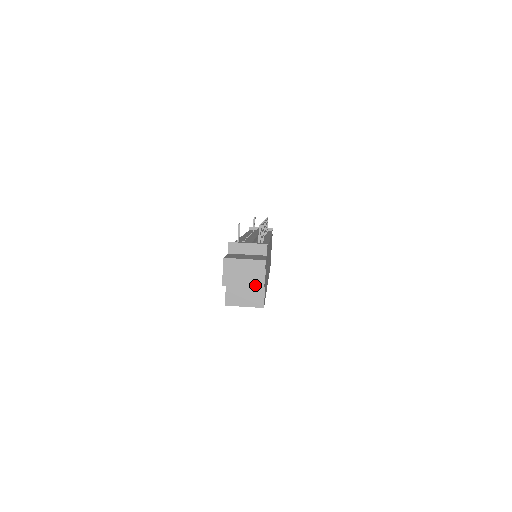
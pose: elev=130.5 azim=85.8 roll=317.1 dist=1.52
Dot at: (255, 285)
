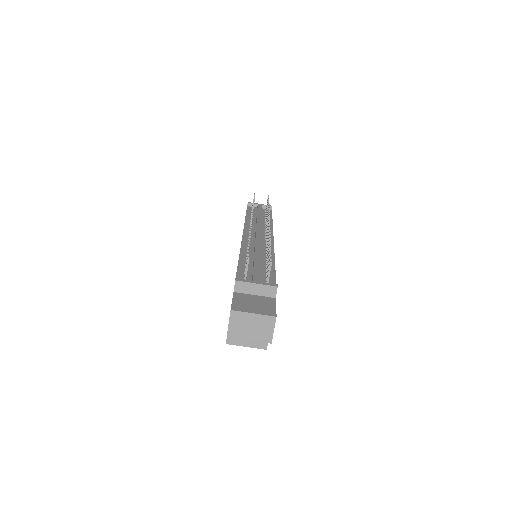
Dot at: (262, 339)
